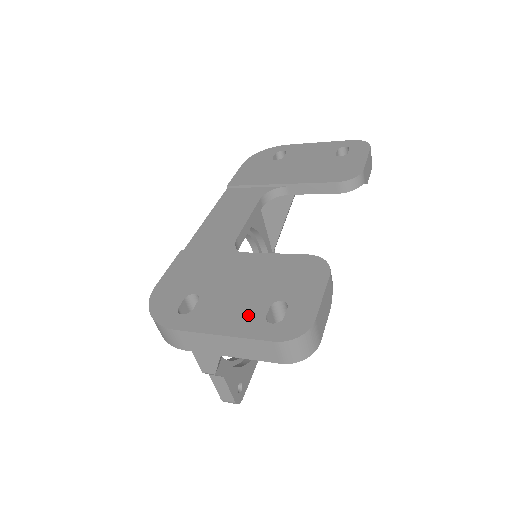
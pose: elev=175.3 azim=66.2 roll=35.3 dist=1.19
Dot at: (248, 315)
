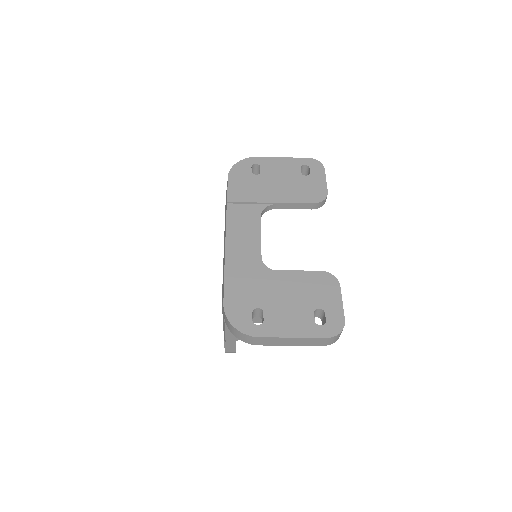
Dot at: (303, 321)
